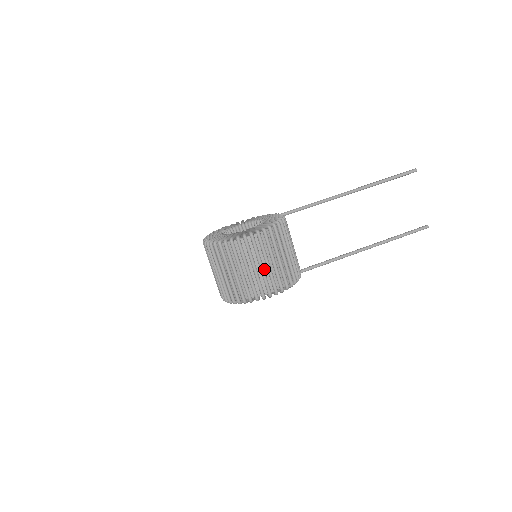
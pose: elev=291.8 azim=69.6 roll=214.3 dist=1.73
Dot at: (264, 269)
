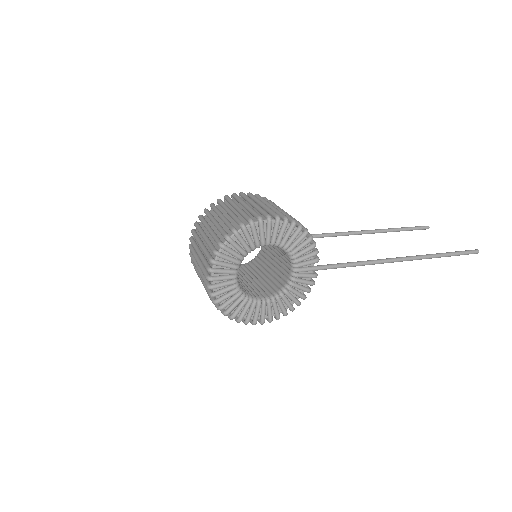
Dot at: occluded
